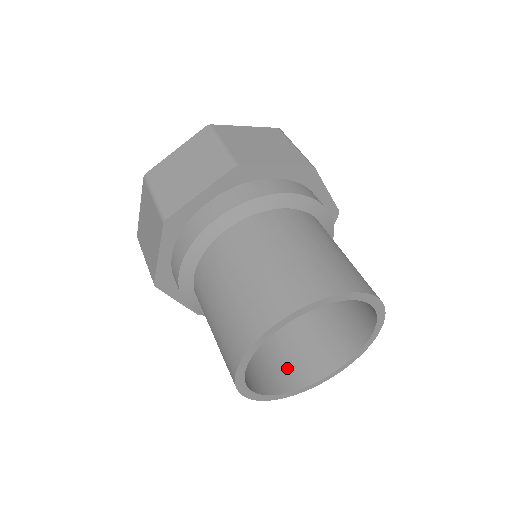
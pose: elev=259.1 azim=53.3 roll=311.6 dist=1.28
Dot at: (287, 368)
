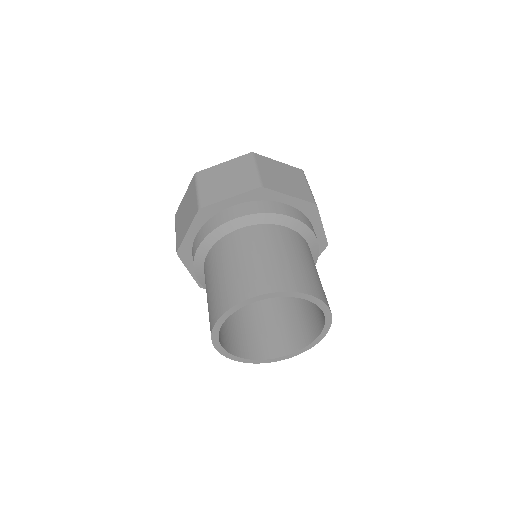
Dot at: (252, 343)
